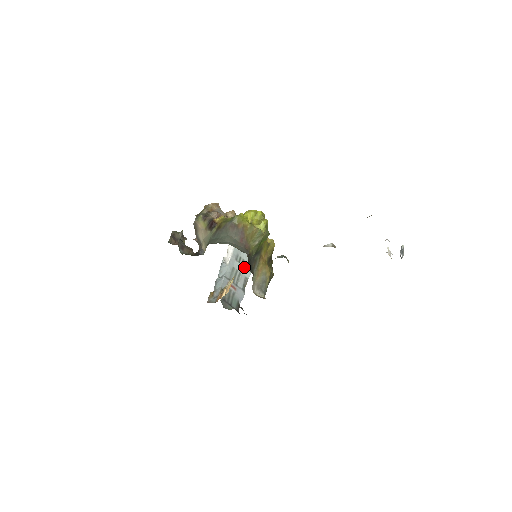
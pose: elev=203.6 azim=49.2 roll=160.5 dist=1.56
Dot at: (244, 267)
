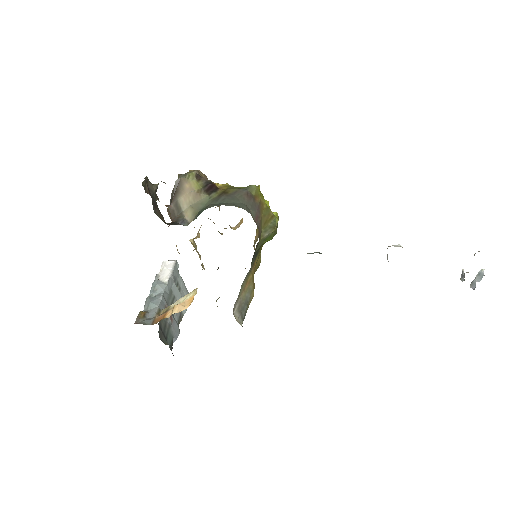
Dot at: (181, 297)
